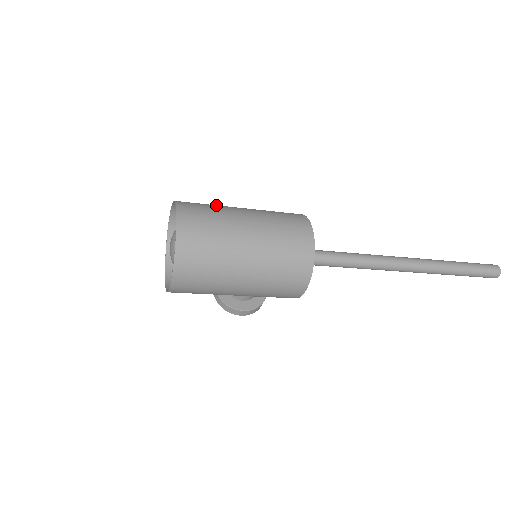
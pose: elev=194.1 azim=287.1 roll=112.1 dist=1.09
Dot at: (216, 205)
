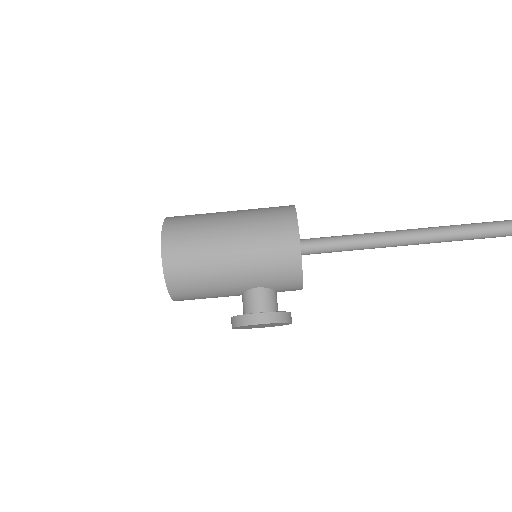
Dot at: occluded
